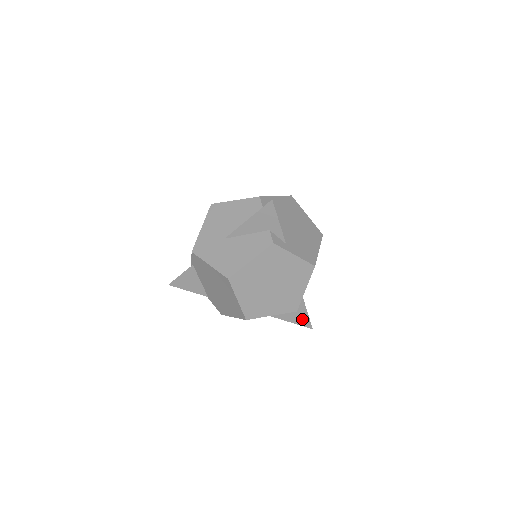
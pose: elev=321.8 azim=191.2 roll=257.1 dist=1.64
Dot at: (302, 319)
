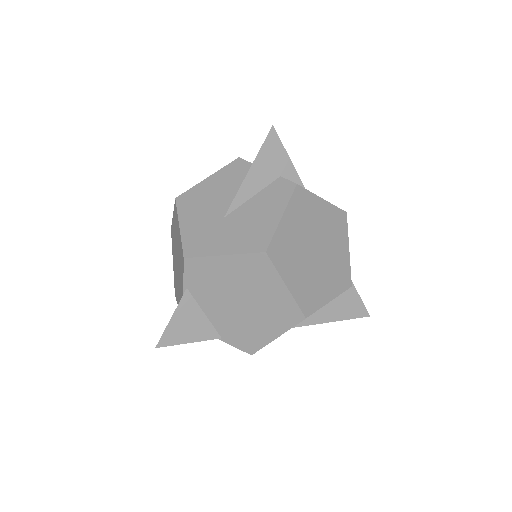
Dot at: (353, 307)
